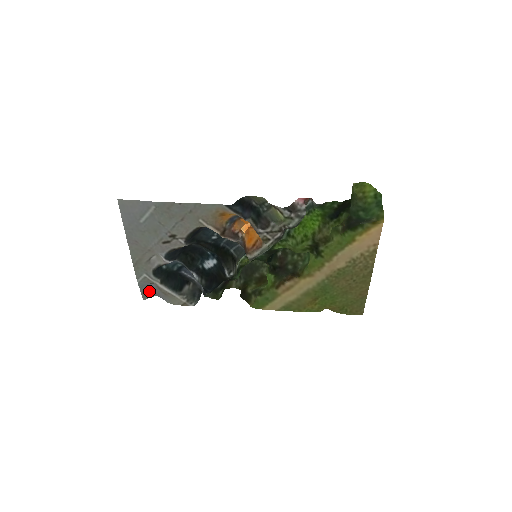
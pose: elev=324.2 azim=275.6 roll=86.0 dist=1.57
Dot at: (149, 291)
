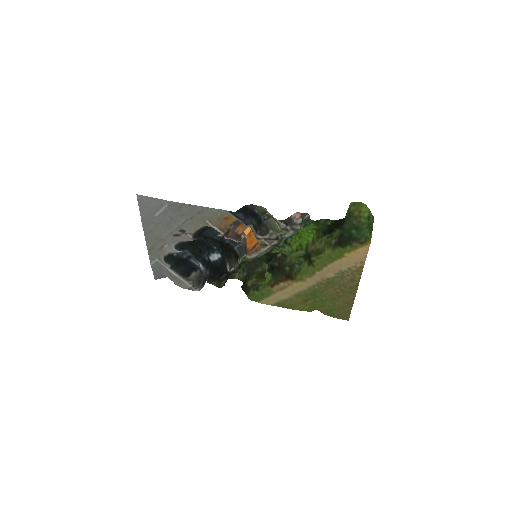
Dot at: (161, 273)
